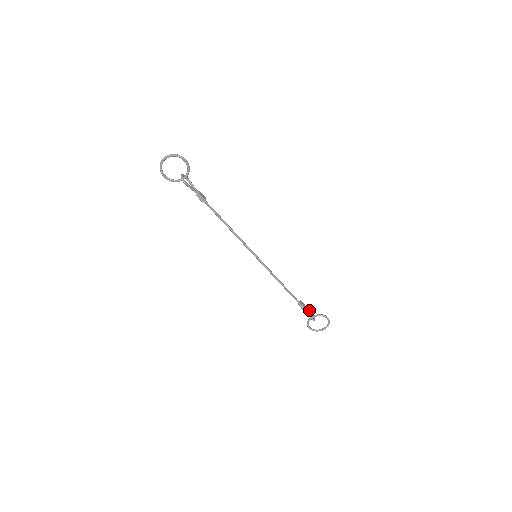
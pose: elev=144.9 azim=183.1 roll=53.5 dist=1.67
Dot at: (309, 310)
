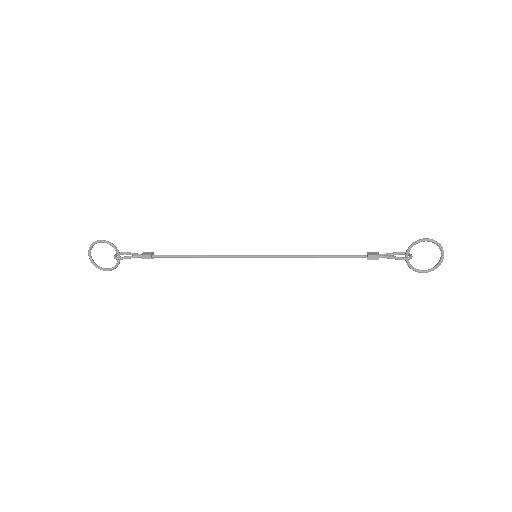
Dot at: (394, 253)
